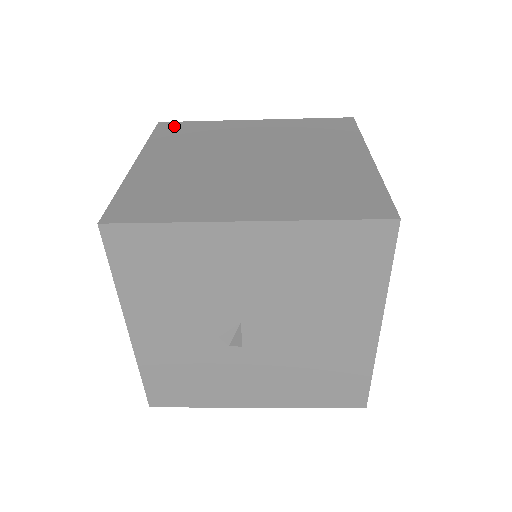
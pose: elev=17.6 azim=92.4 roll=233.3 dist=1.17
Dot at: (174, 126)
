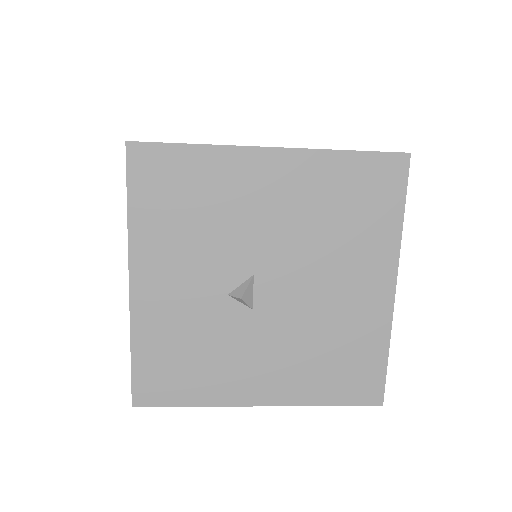
Dot at: occluded
